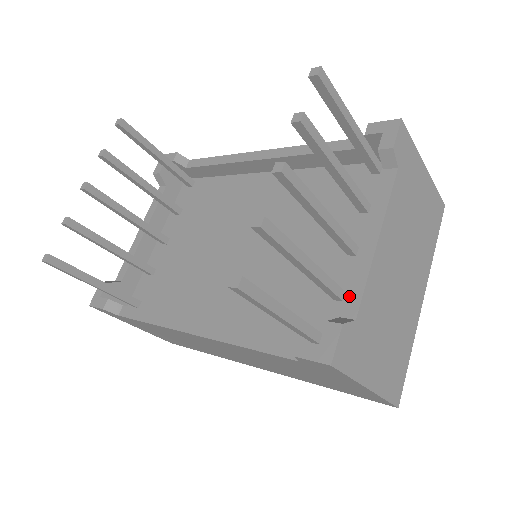
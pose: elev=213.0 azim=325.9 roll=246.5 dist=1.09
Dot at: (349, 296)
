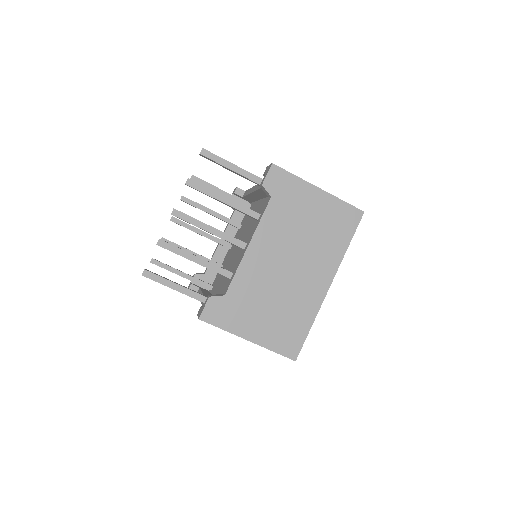
Dot at: (229, 281)
